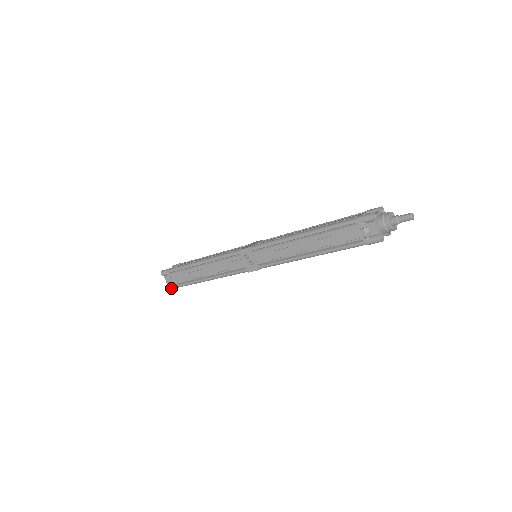
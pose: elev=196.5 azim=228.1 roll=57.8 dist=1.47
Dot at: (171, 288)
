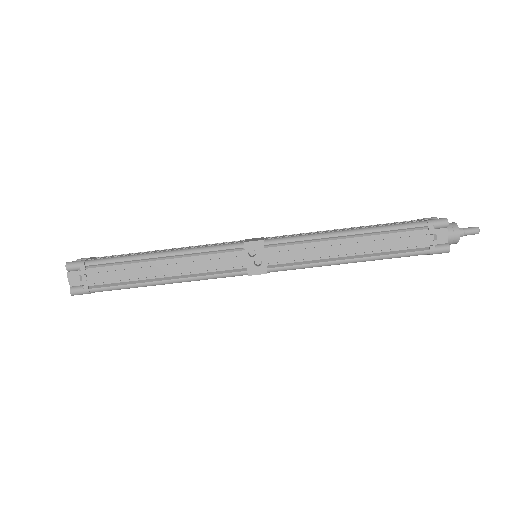
Dot at: (79, 292)
